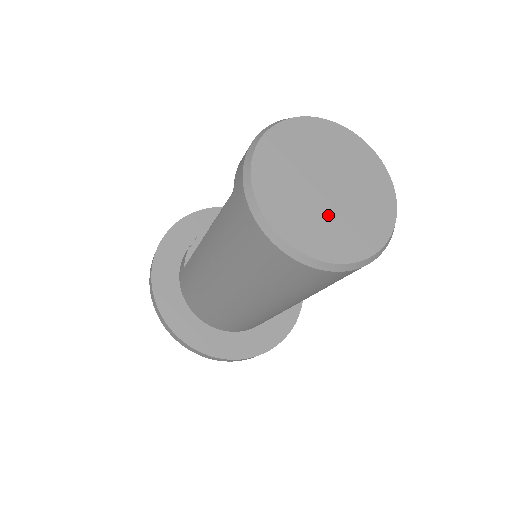
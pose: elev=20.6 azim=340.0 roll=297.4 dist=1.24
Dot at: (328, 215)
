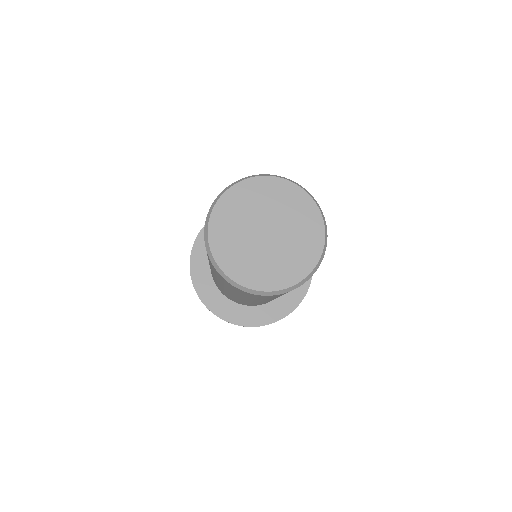
Dot at: (261, 255)
